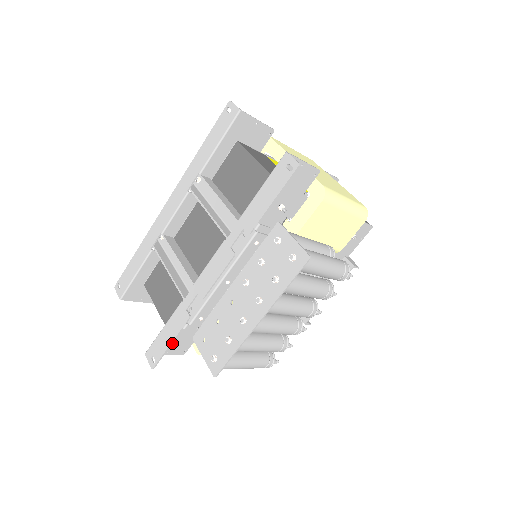
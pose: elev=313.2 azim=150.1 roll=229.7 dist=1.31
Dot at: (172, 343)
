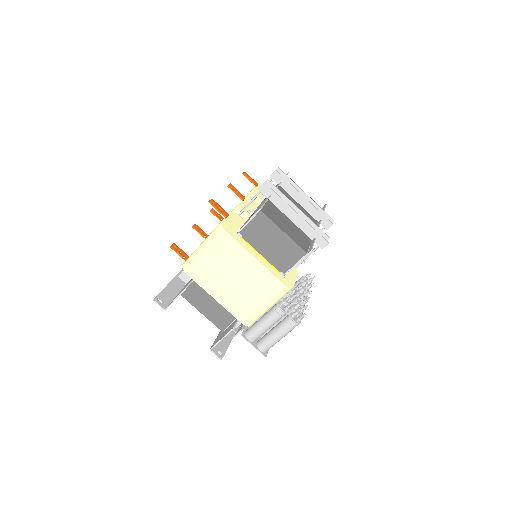
Dot at: occluded
